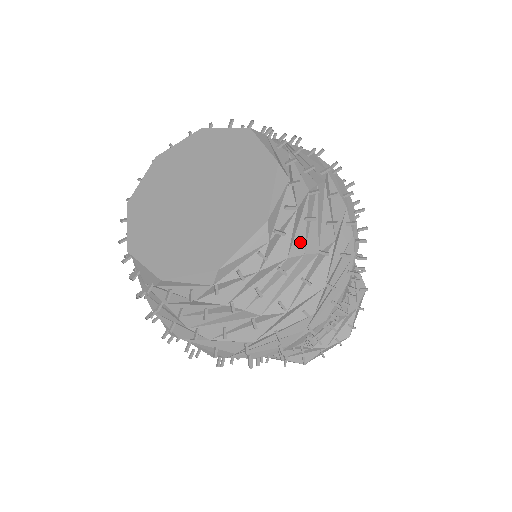
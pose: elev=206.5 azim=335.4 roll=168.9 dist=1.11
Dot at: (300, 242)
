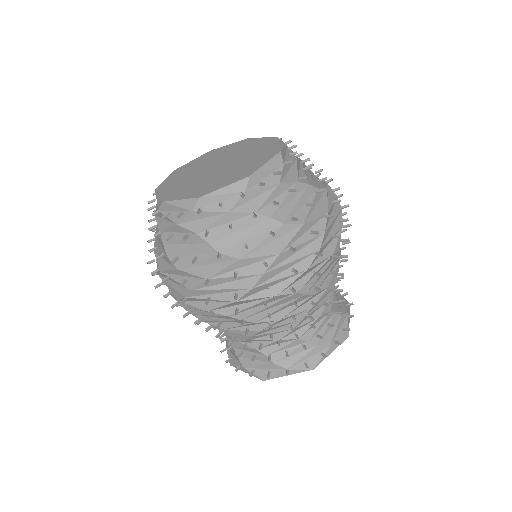
Dot at: occluded
